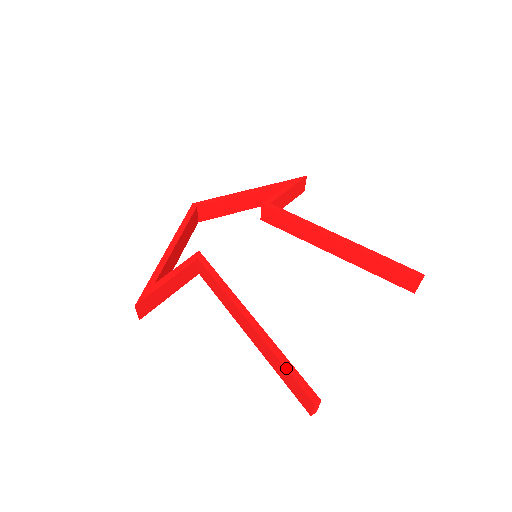
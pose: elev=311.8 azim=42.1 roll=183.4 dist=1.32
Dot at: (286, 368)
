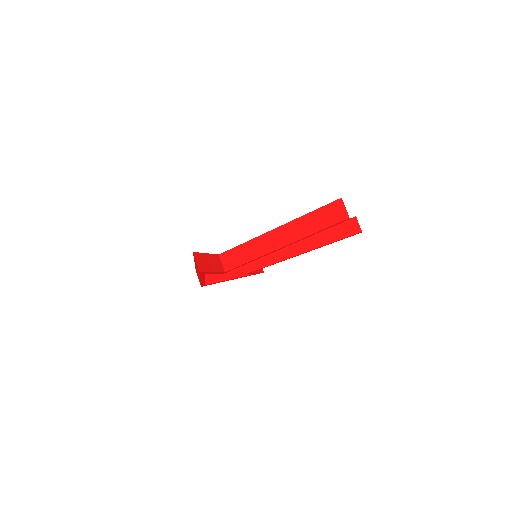
Dot at: occluded
